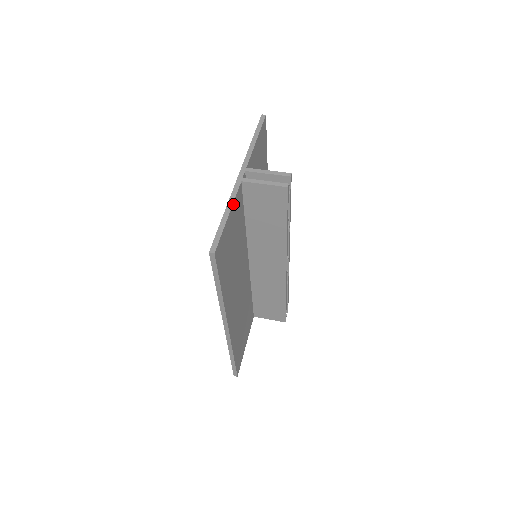
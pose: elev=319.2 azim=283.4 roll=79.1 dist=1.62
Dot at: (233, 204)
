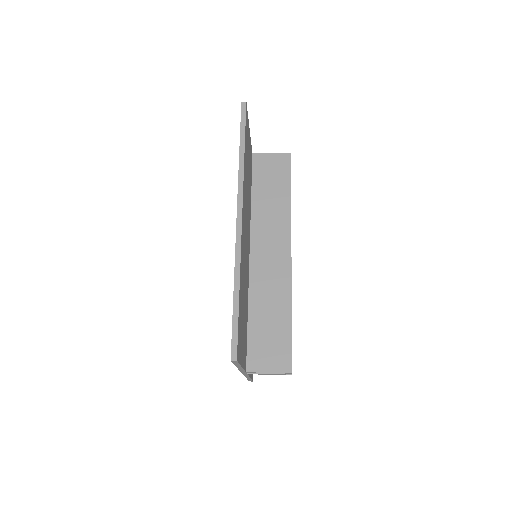
Dot at: (250, 140)
